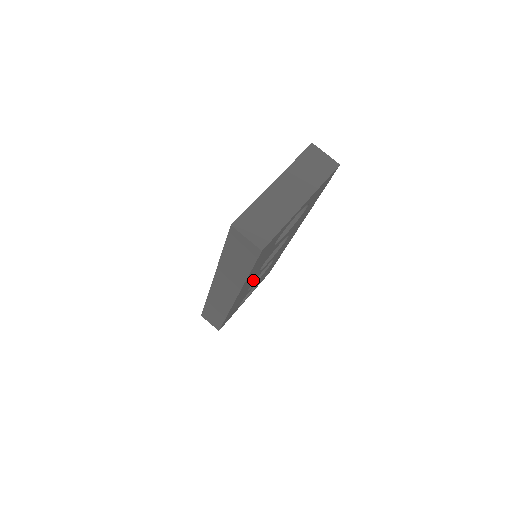
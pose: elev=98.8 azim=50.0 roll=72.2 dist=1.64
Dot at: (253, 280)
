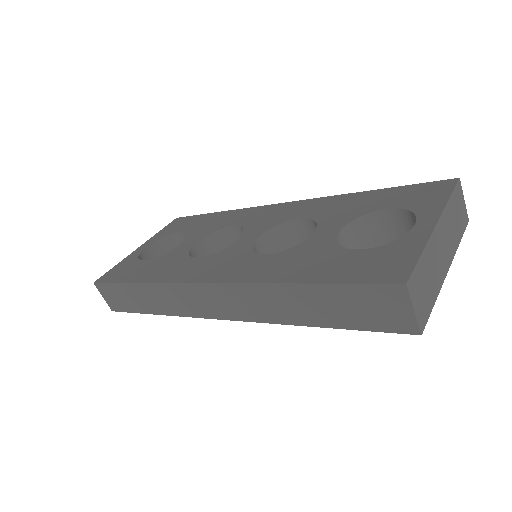
Dot at: occluded
